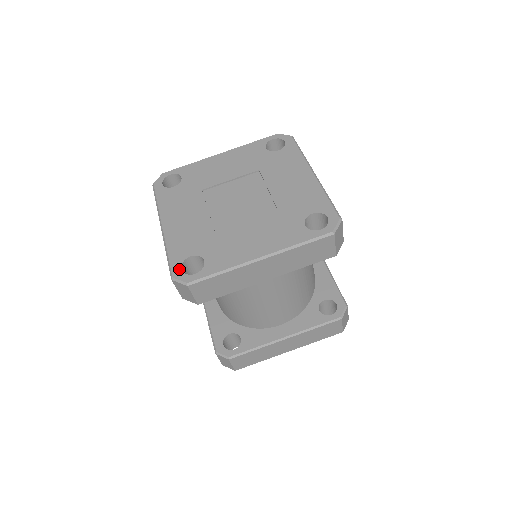
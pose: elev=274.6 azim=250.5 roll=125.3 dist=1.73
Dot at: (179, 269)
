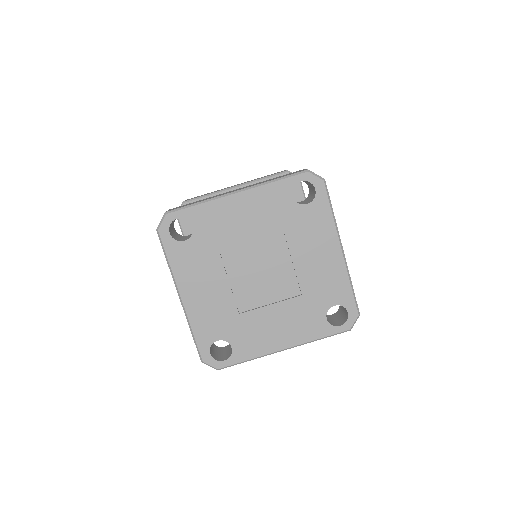
Dot at: (208, 354)
